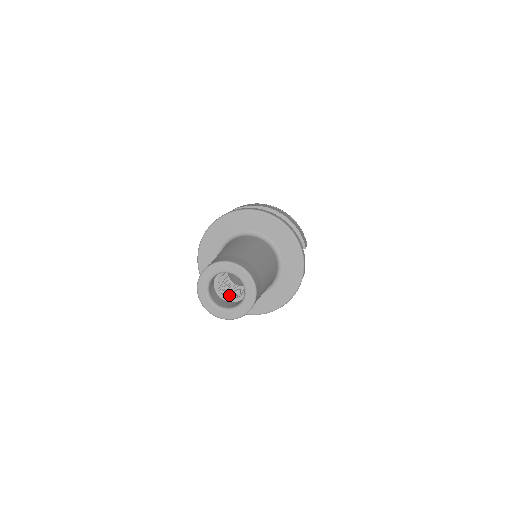
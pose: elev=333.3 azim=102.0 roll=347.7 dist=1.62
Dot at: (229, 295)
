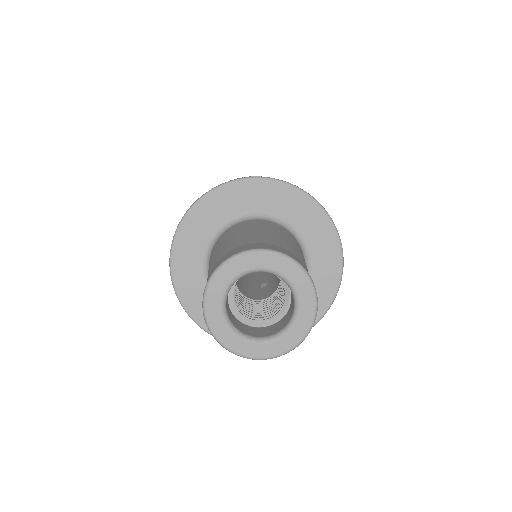
Dot at: (252, 315)
